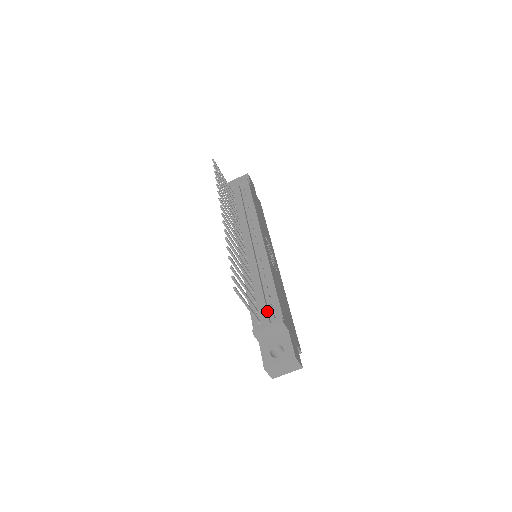
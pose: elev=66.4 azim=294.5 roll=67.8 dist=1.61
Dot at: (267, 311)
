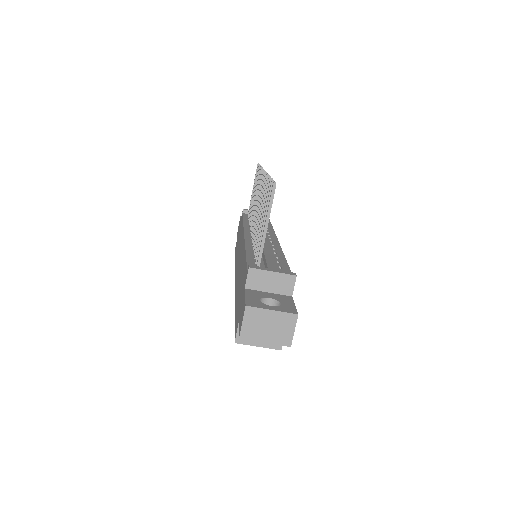
Dot at: (274, 263)
